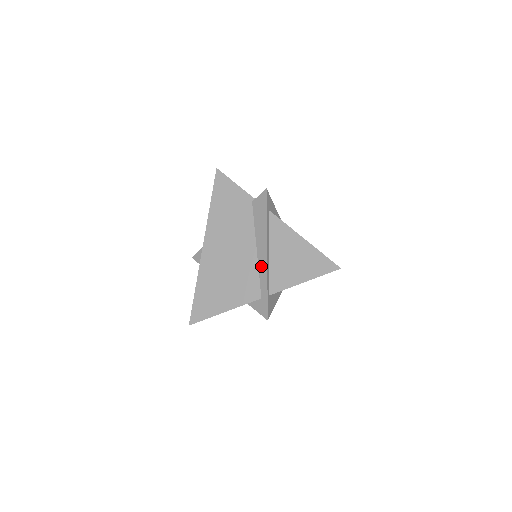
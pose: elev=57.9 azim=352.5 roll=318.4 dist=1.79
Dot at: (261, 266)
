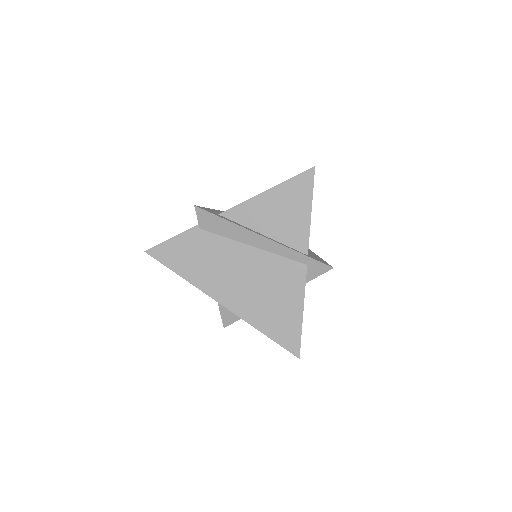
Dot at: (273, 249)
